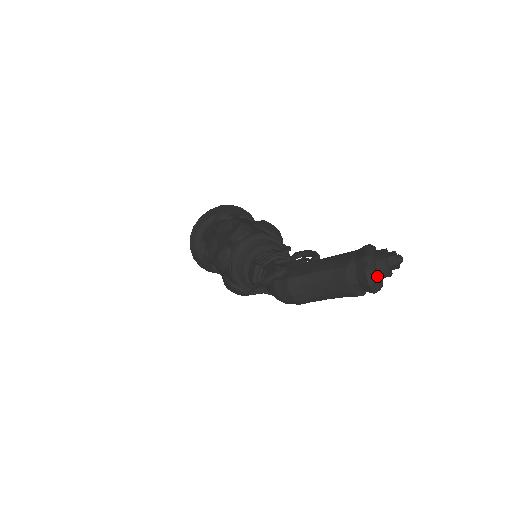
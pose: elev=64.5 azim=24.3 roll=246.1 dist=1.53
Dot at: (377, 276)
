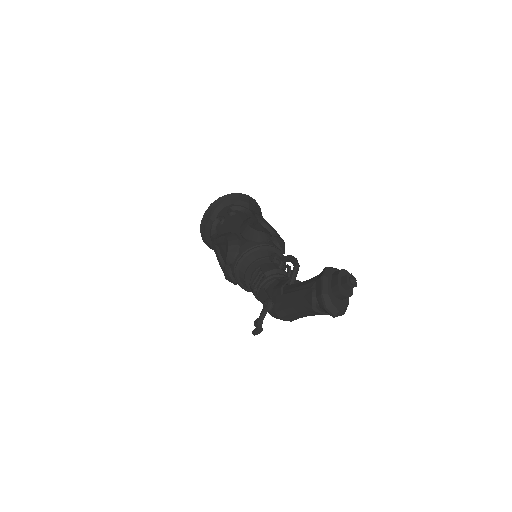
Dot at: (338, 305)
